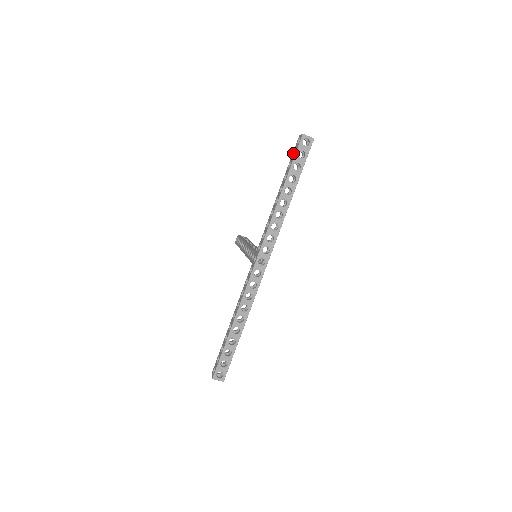
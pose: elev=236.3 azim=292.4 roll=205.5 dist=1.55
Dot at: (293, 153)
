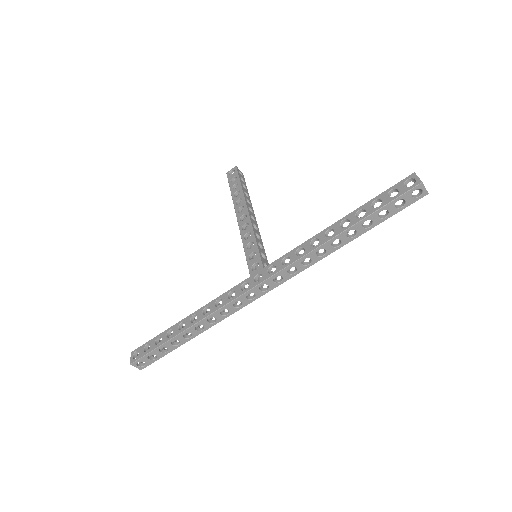
Dot at: (390, 190)
